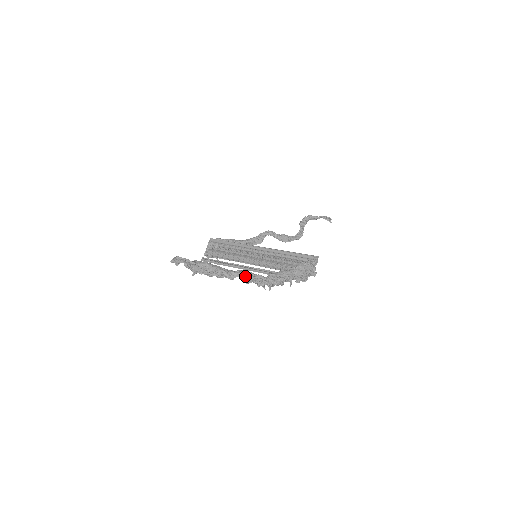
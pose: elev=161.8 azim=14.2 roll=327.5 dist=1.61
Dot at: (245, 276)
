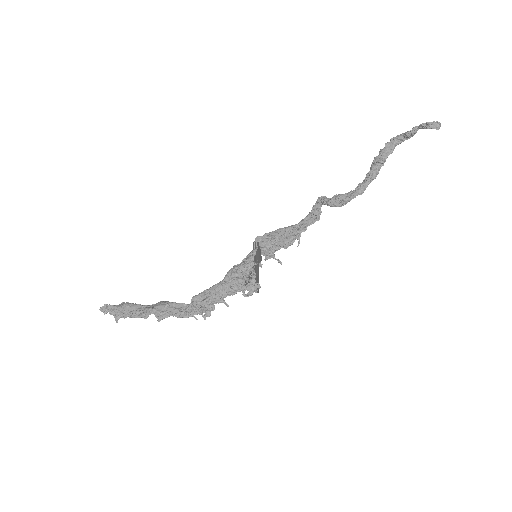
Dot at: (159, 310)
